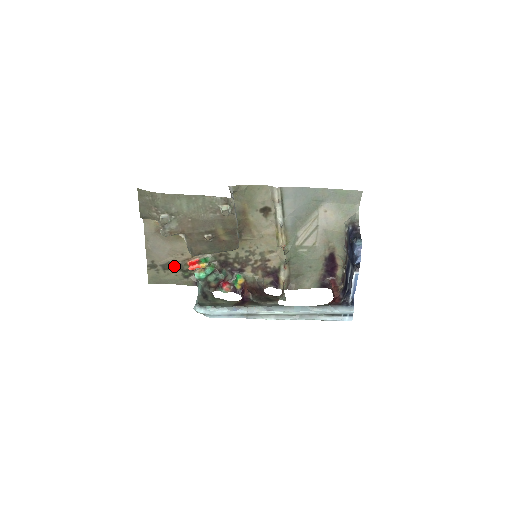
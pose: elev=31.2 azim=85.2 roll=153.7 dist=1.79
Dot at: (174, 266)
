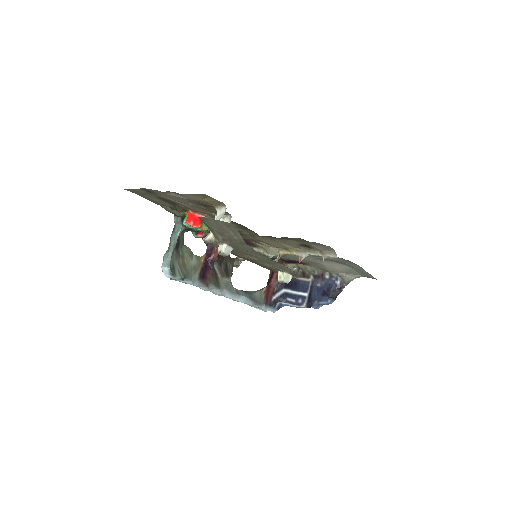
Dot at: (172, 203)
